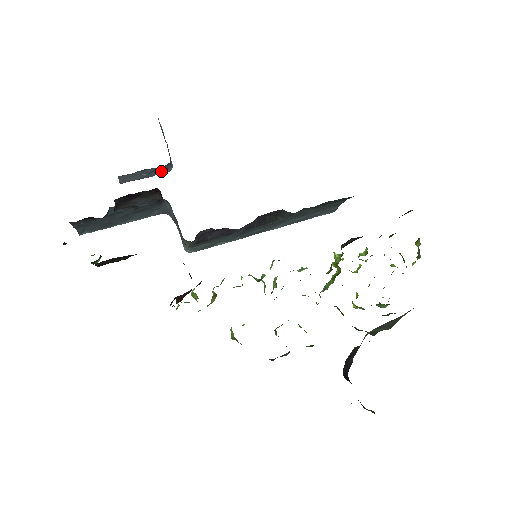
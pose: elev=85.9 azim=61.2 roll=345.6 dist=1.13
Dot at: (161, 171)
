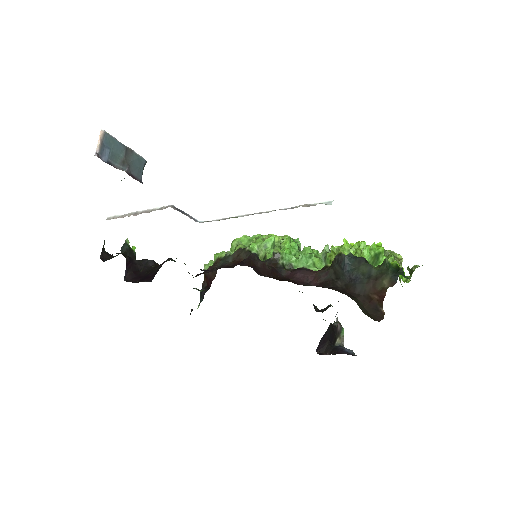
Dot at: occluded
